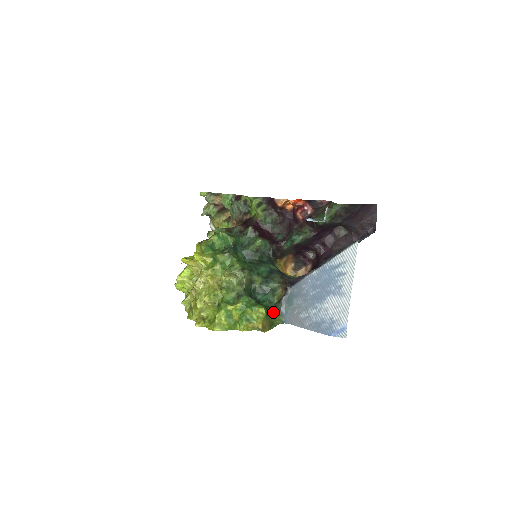
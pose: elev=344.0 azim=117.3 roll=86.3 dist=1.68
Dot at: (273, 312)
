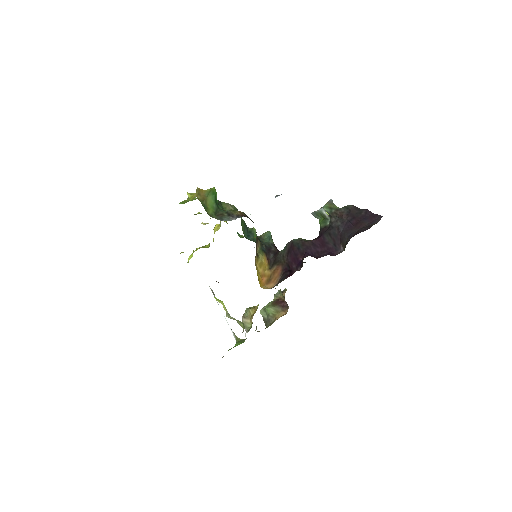
Dot at: (216, 216)
